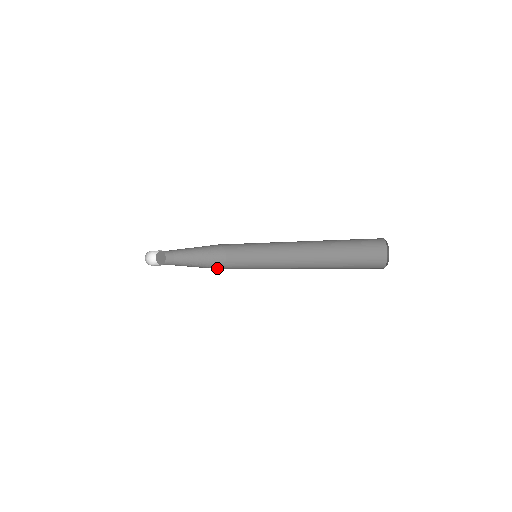
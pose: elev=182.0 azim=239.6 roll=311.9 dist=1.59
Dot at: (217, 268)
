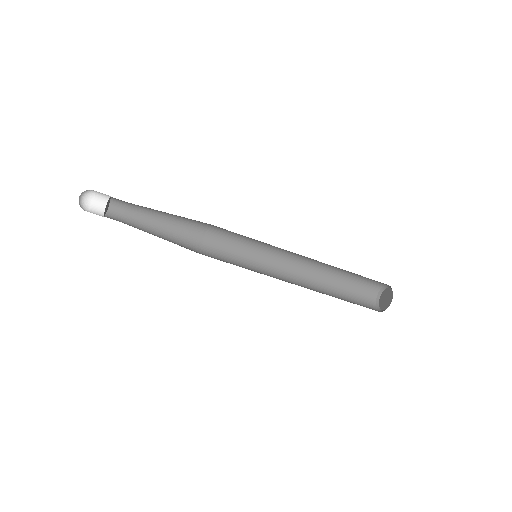
Dot at: occluded
